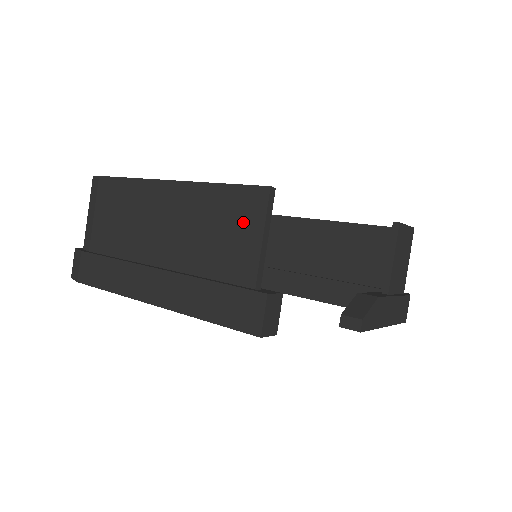
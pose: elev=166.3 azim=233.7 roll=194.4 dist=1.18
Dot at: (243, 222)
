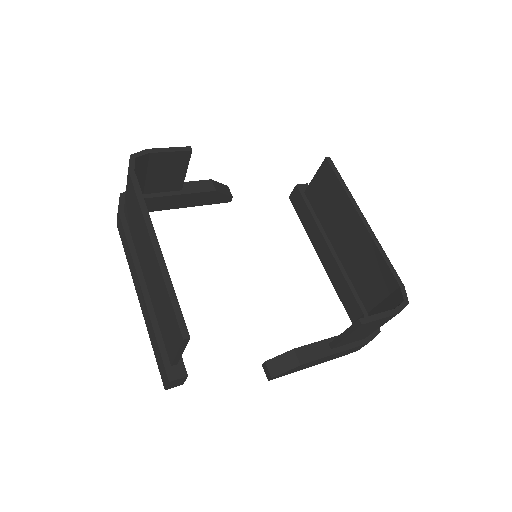
Dot at: (172, 332)
